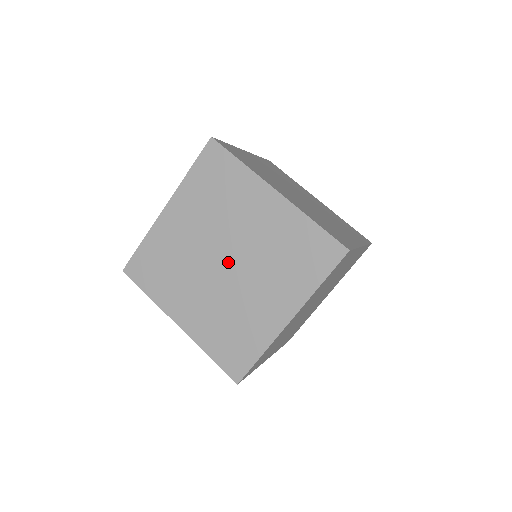
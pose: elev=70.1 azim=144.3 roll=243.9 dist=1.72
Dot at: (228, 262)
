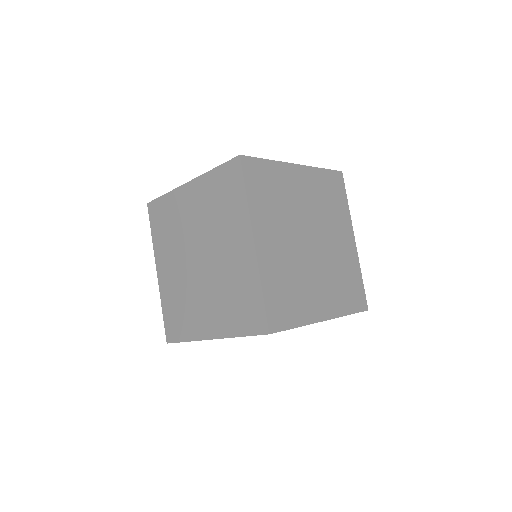
Dot at: (201, 262)
